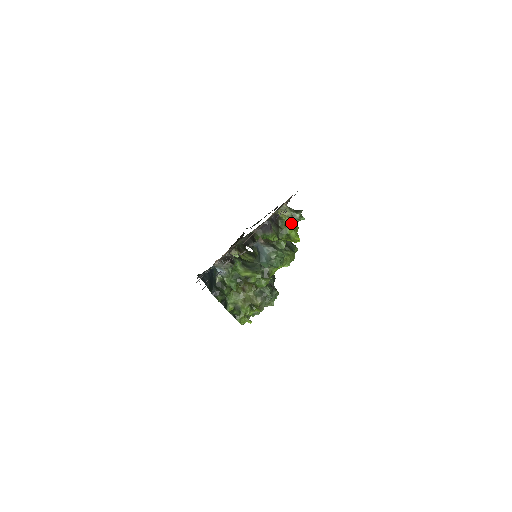
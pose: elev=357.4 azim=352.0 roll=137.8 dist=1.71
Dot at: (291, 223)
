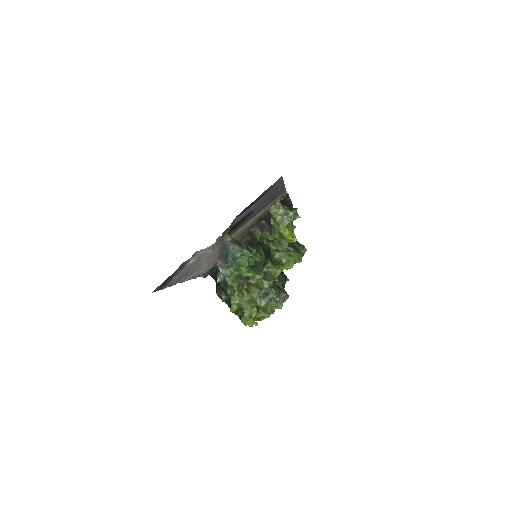
Dot at: (284, 222)
